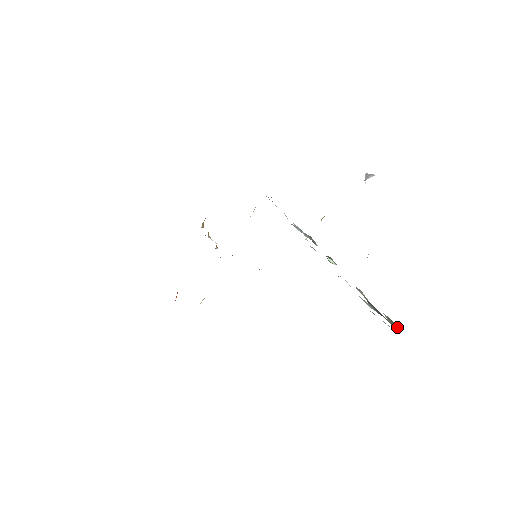
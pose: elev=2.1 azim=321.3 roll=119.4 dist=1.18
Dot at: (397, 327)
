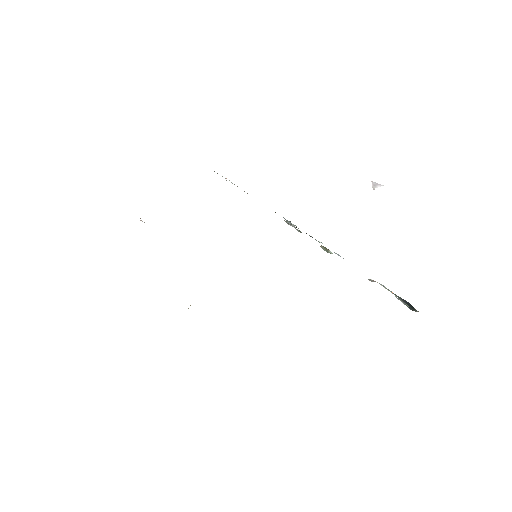
Dot at: occluded
